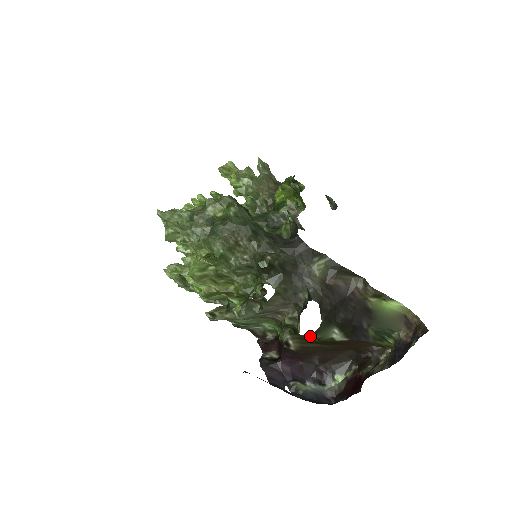
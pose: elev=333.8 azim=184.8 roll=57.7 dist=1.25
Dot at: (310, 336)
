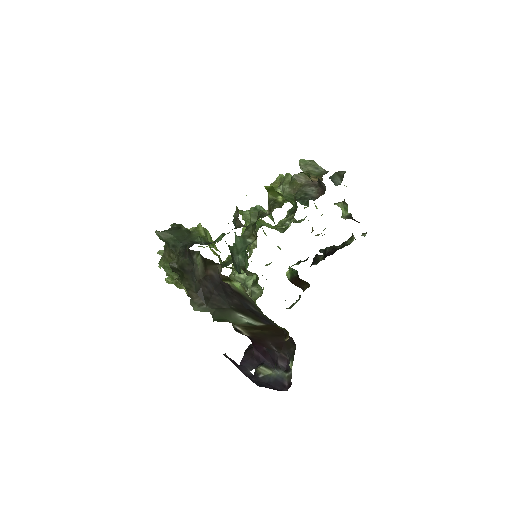
Dot at: occluded
